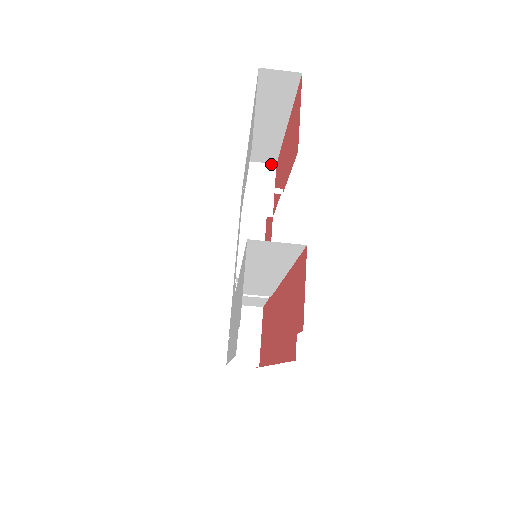
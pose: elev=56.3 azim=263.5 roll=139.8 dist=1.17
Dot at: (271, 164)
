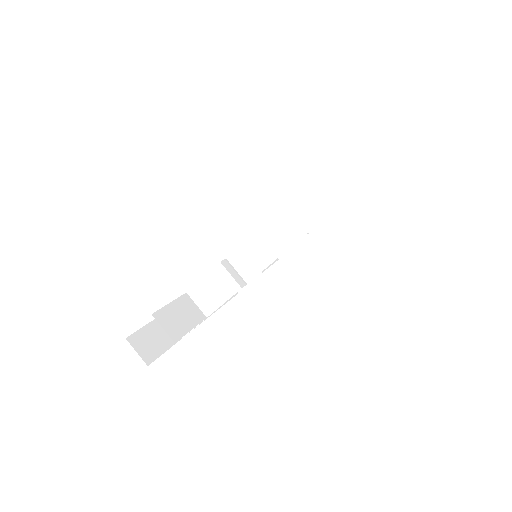
Dot at: occluded
